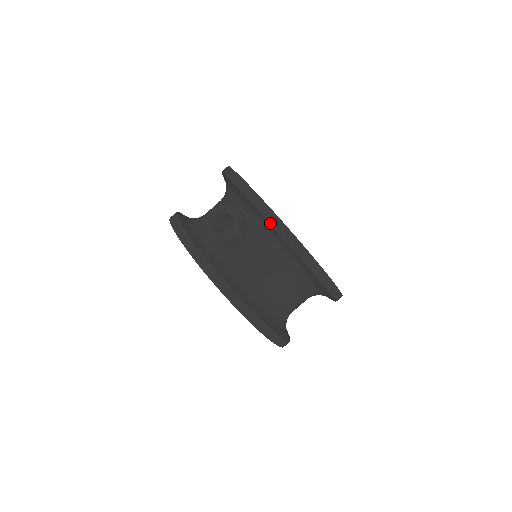
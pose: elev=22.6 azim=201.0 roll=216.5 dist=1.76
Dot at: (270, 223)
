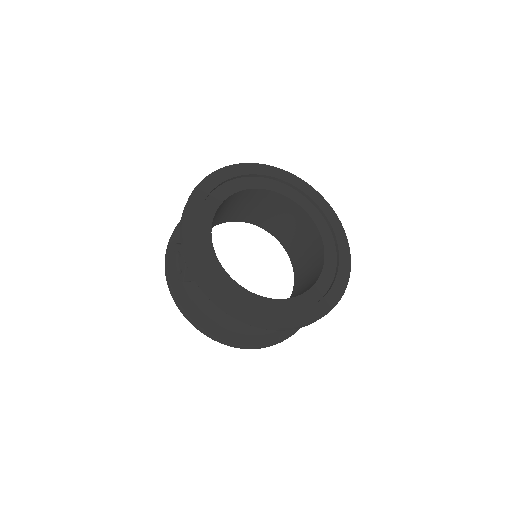
Dot at: occluded
